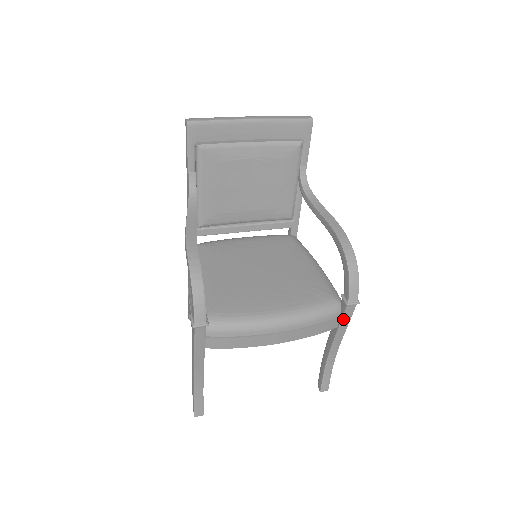
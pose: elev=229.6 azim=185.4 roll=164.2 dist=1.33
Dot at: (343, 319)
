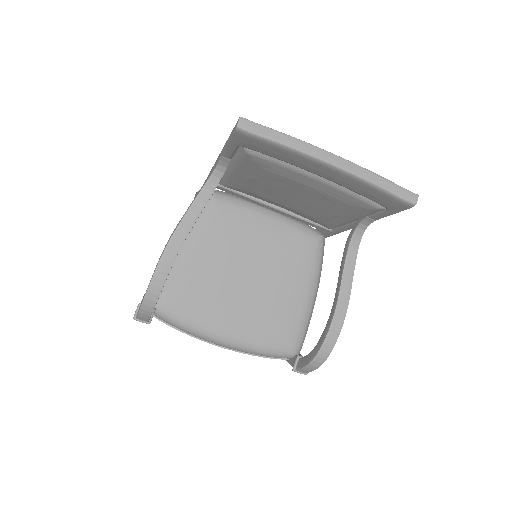
Dot at: (289, 362)
